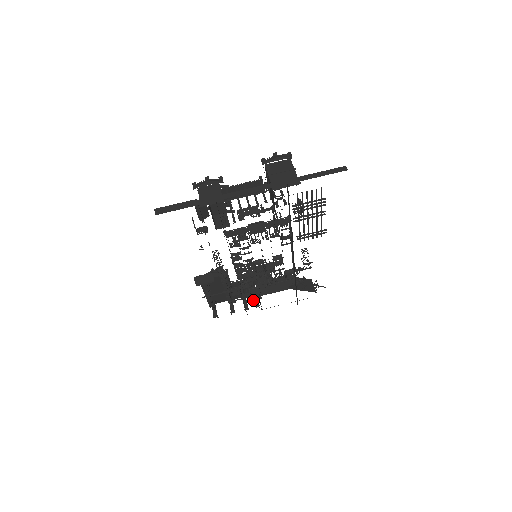
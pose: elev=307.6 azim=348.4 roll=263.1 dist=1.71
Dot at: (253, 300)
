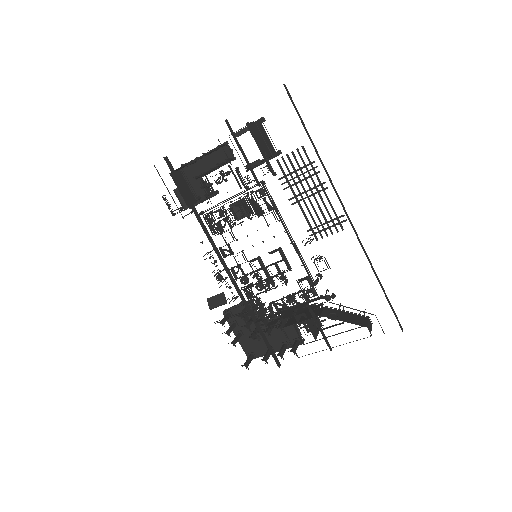
Dot at: occluded
